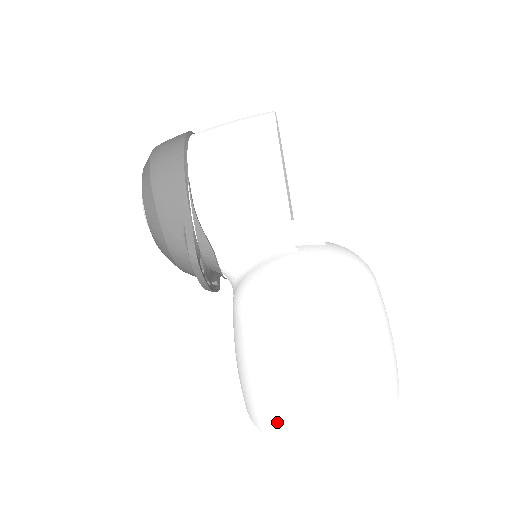
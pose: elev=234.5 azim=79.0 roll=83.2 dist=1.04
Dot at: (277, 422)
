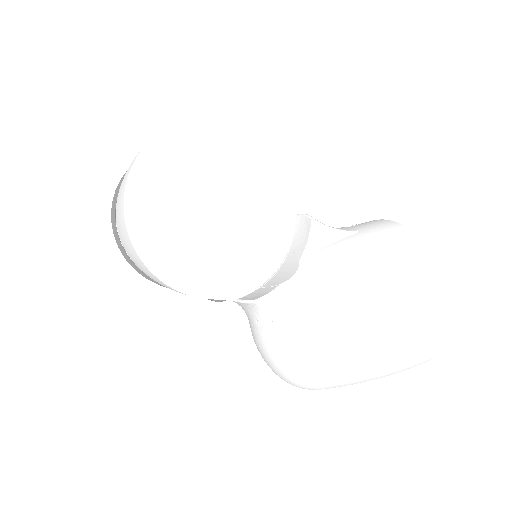
Dot at: occluded
